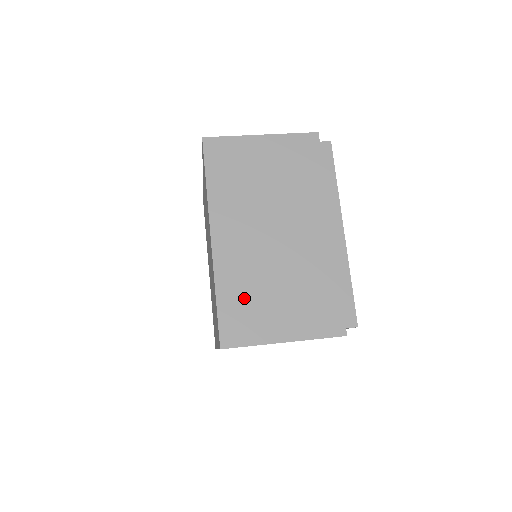
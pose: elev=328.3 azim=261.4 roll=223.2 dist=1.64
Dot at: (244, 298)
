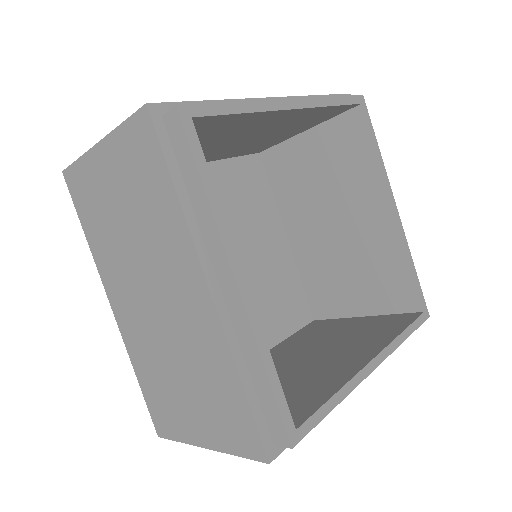
Dot at: occluded
